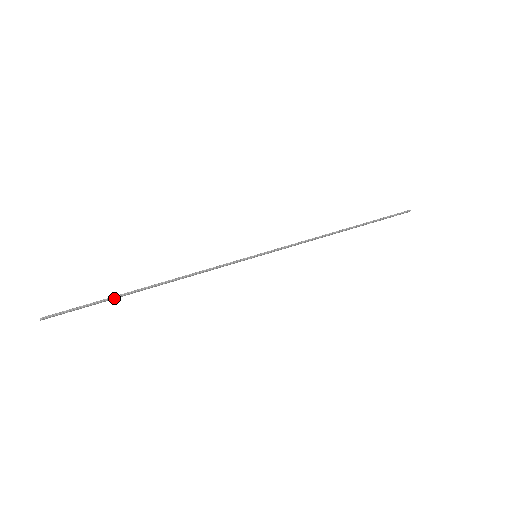
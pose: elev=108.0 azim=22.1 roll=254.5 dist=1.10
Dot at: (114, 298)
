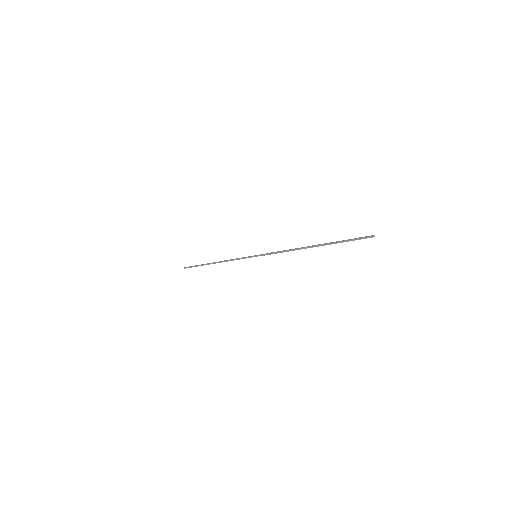
Dot at: (203, 265)
